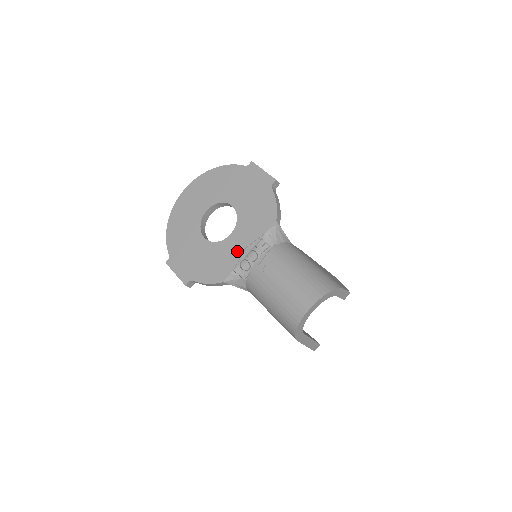
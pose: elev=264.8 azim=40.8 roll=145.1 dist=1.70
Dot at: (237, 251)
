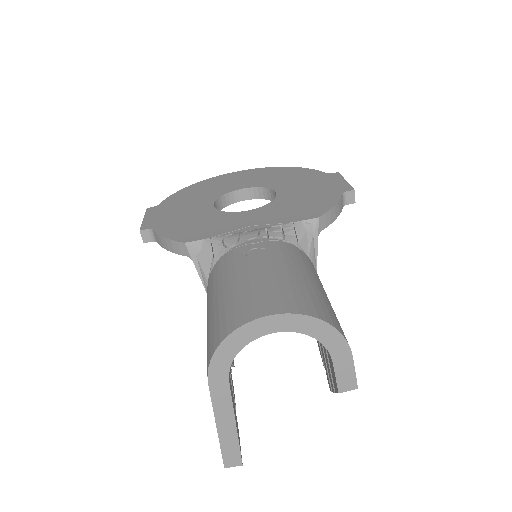
Dot at: (237, 224)
